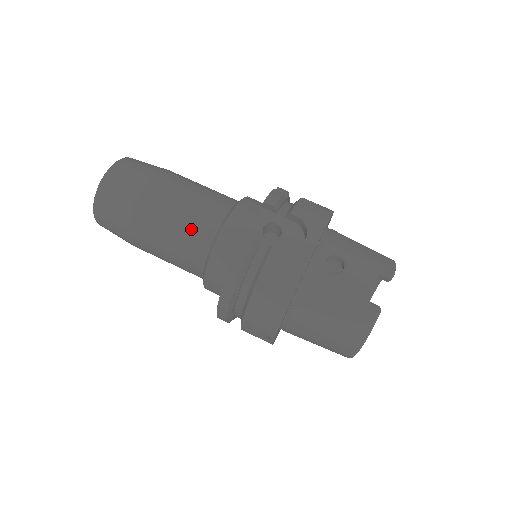
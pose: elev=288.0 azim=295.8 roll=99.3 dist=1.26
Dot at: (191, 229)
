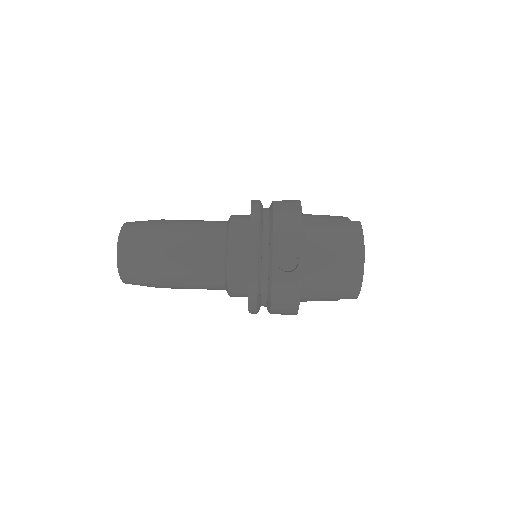
Dot at: (207, 225)
